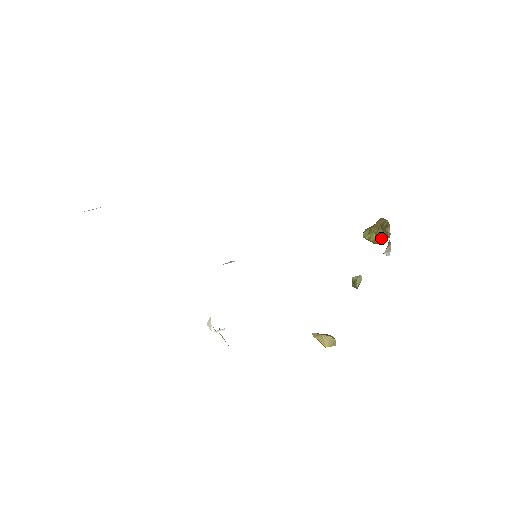
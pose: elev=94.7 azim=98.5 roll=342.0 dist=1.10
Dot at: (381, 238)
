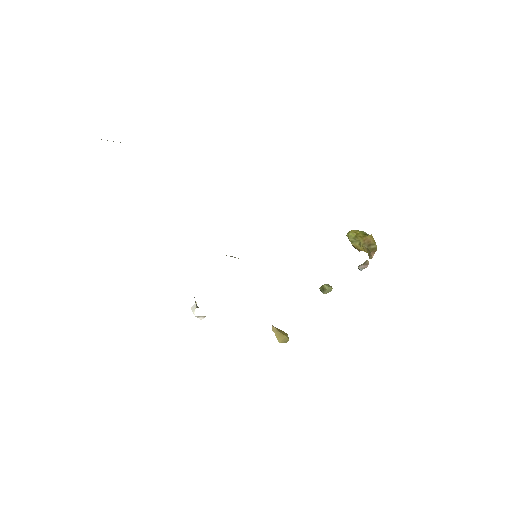
Dot at: (362, 250)
